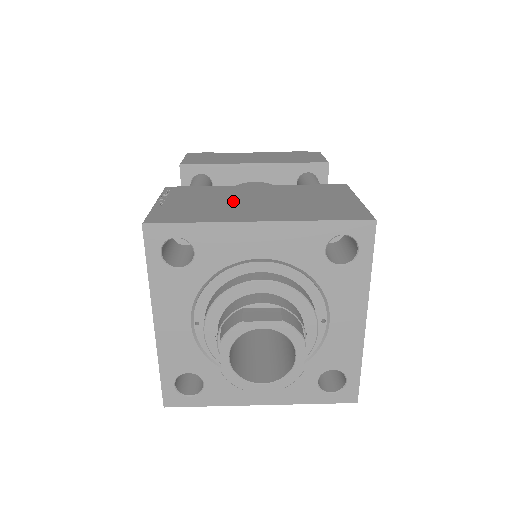
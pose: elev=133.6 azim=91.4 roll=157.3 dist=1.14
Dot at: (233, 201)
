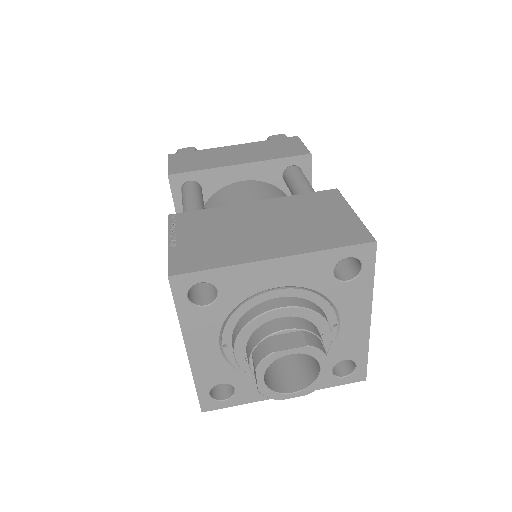
Dot at: (240, 230)
